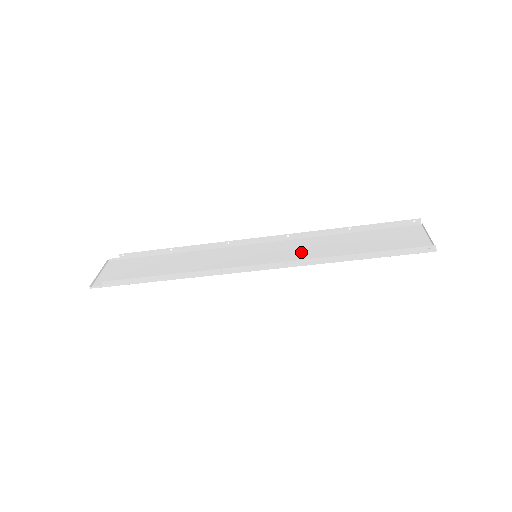
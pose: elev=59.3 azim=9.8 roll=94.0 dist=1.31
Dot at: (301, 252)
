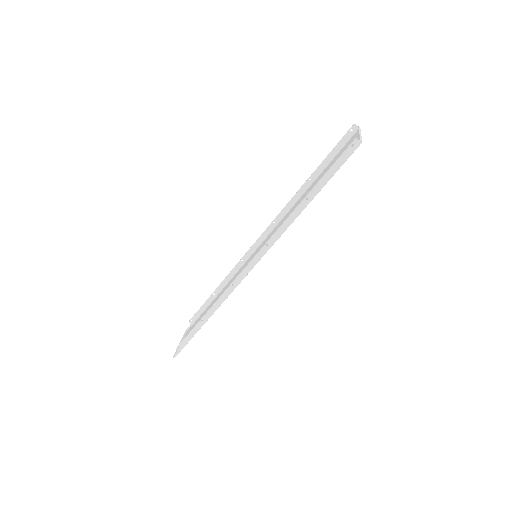
Dot at: occluded
